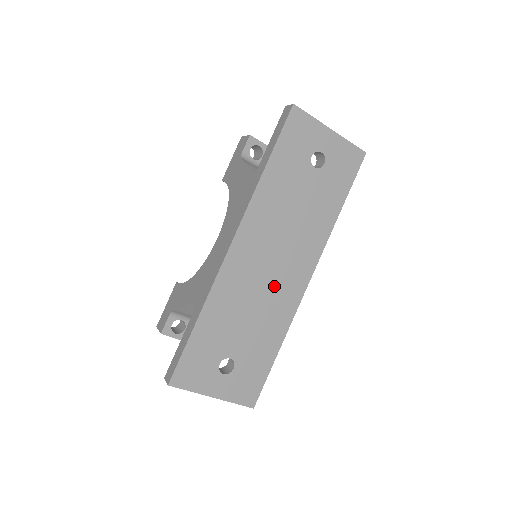
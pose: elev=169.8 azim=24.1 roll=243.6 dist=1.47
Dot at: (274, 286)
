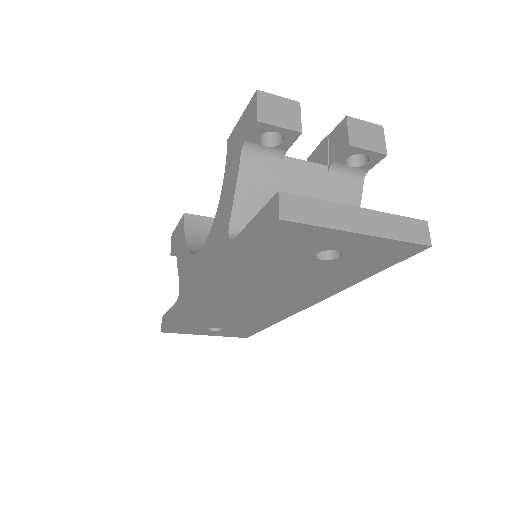
Dot at: (260, 309)
